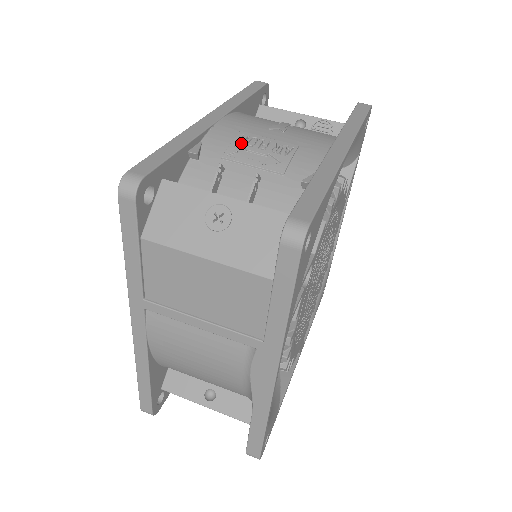
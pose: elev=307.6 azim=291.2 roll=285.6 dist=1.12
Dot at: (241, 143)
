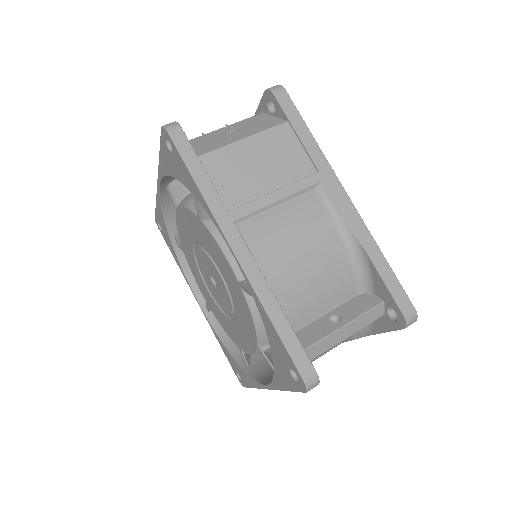
Dot at: occluded
